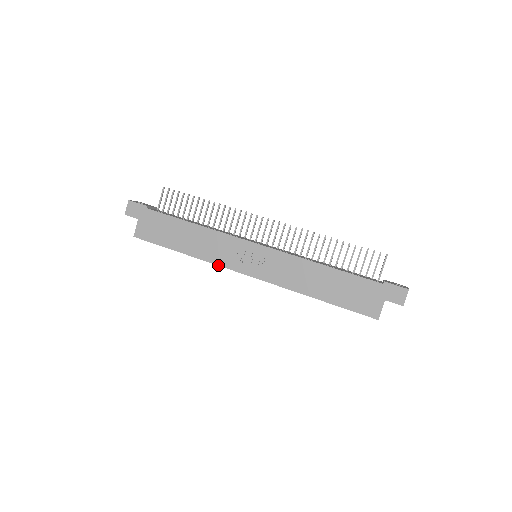
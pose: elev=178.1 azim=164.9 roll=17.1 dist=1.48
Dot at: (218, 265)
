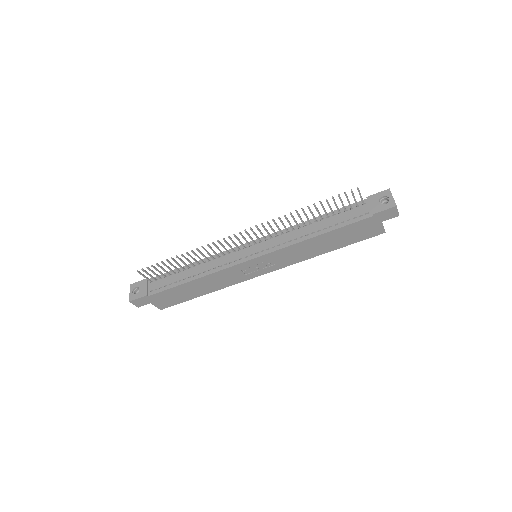
Dot at: occluded
